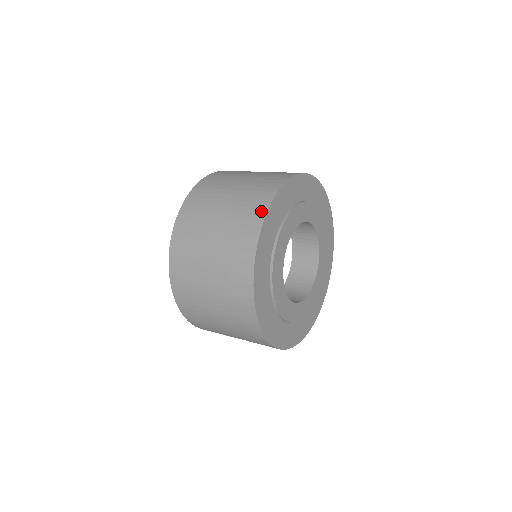
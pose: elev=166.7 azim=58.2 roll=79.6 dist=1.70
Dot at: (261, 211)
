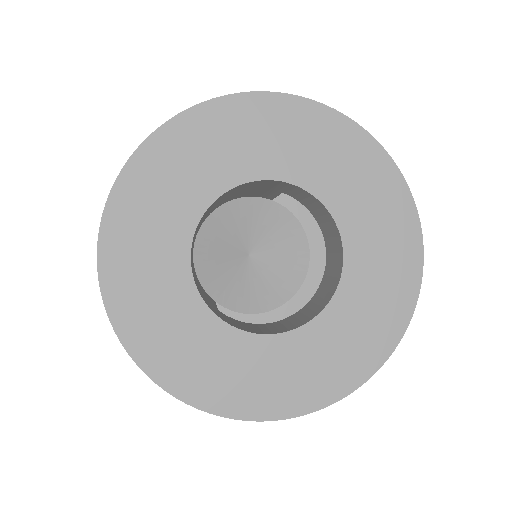
Dot at: occluded
